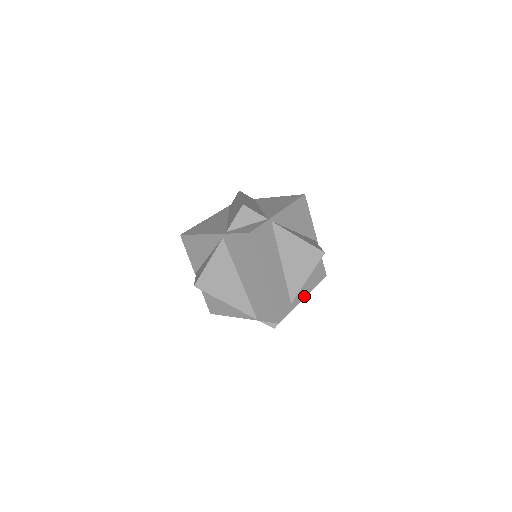
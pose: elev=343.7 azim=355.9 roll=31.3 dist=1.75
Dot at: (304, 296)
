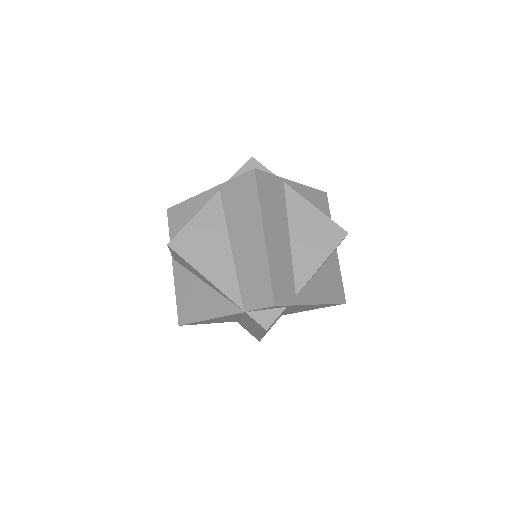
Dot at: (314, 302)
